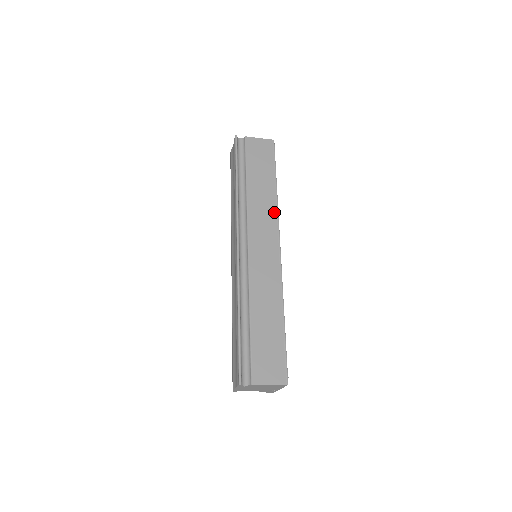
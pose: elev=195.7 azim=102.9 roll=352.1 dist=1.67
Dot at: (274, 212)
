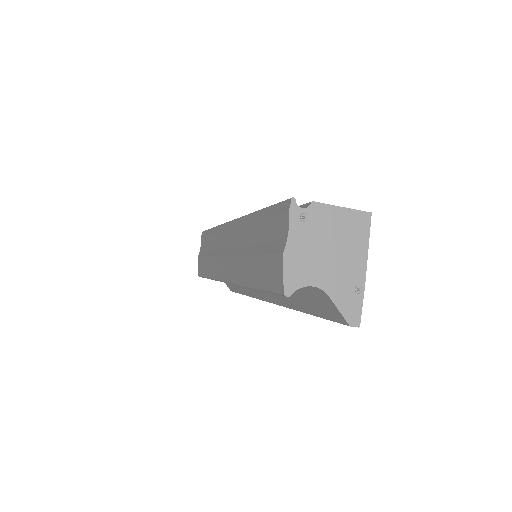
Dot at: occluded
